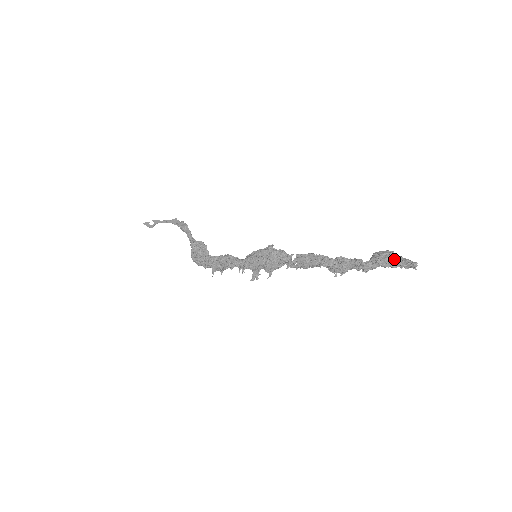
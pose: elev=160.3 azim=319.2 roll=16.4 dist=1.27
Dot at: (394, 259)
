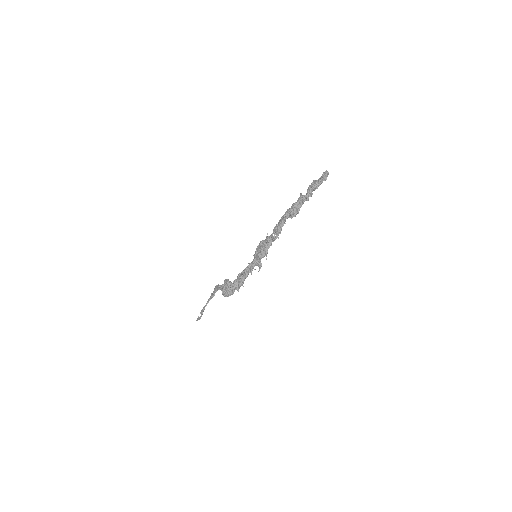
Dot at: (316, 180)
